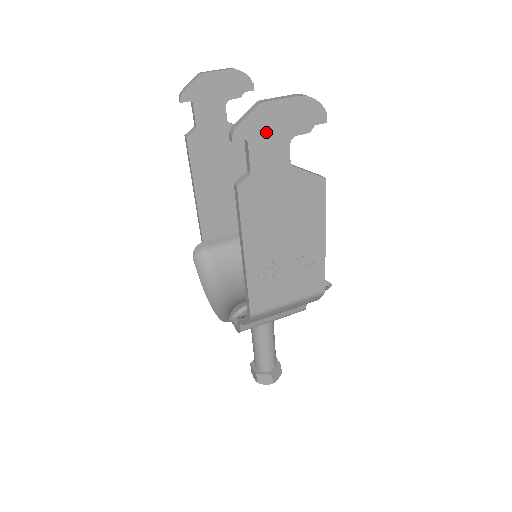
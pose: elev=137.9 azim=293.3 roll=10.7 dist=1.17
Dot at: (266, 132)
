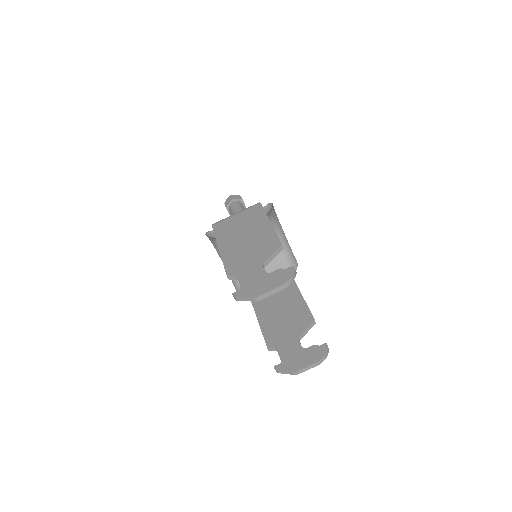
Dot at: occluded
